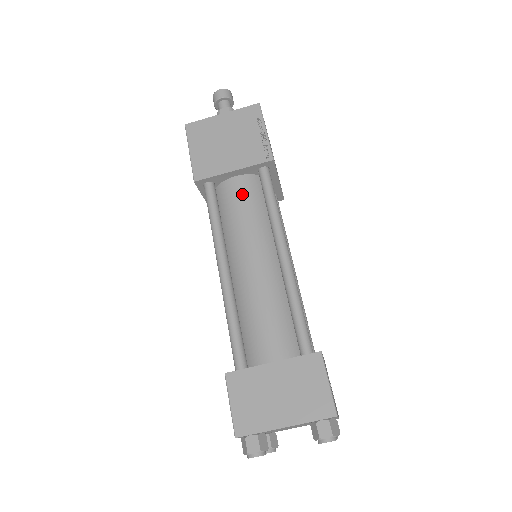
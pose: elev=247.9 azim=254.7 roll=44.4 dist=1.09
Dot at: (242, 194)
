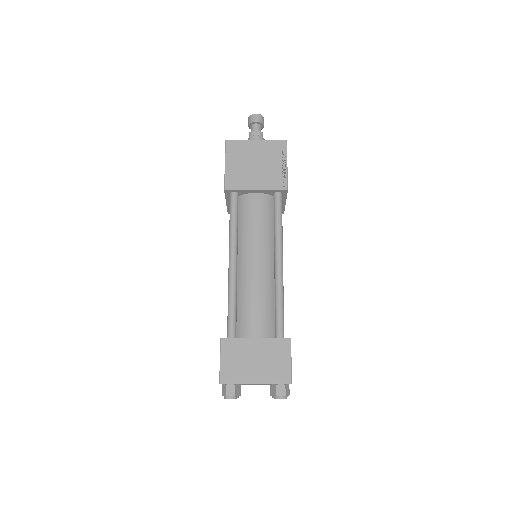
Dot at: (258, 208)
